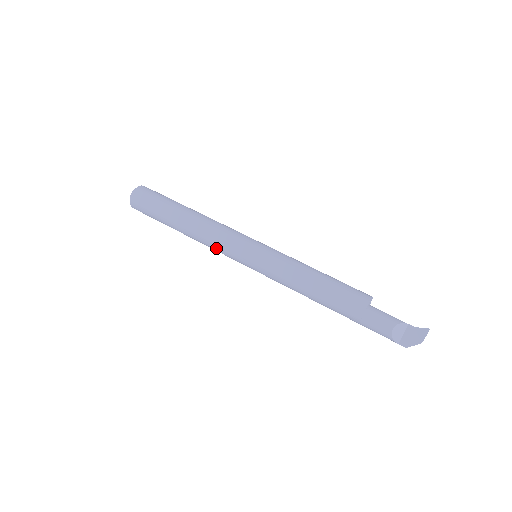
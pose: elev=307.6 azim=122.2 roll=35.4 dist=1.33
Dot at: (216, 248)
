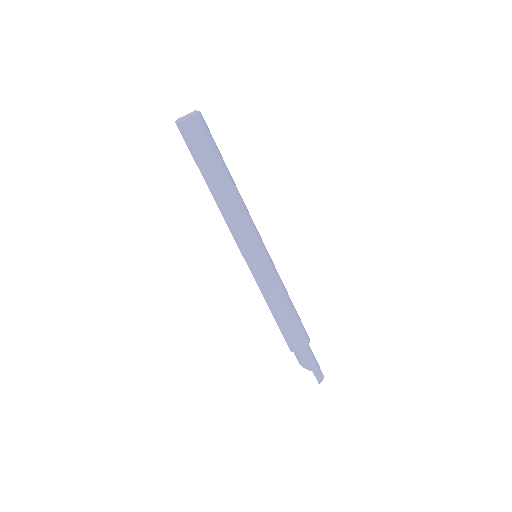
Dot at: occluded
